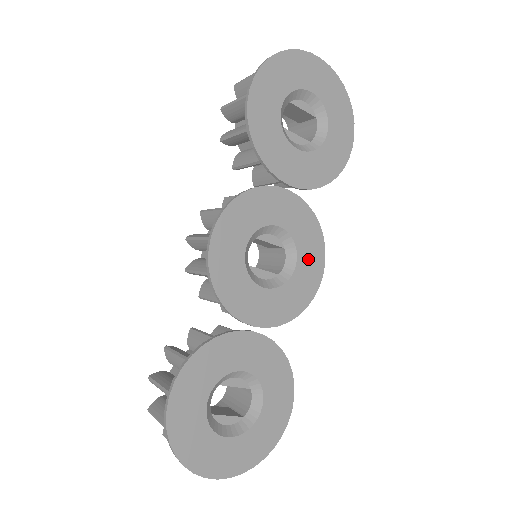
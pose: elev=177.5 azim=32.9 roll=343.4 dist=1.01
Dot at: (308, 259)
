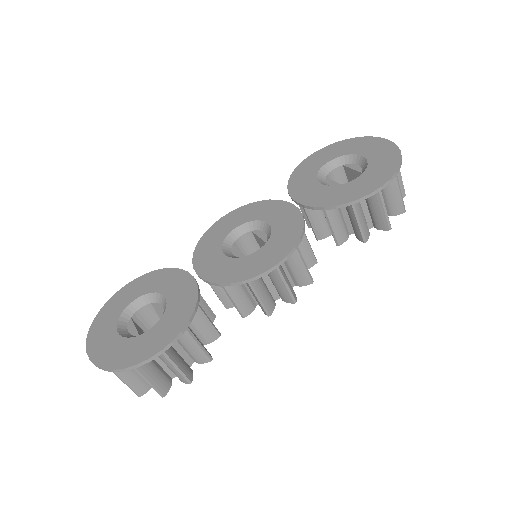
Dot at: (273, 249)
